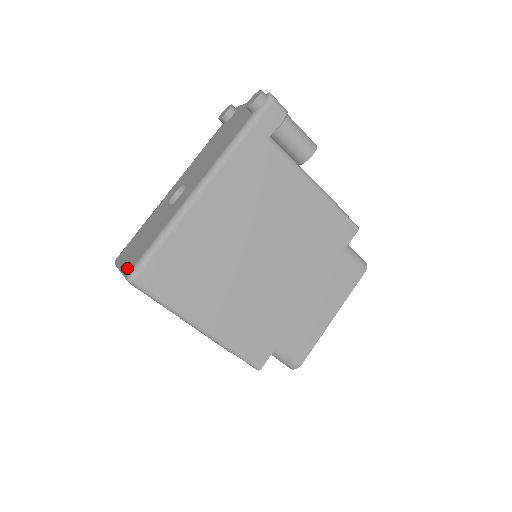
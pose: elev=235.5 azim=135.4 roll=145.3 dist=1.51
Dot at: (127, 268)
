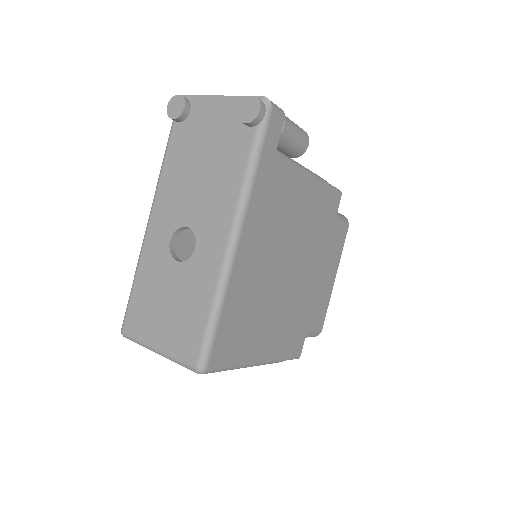
Dot at: (182, 357)
